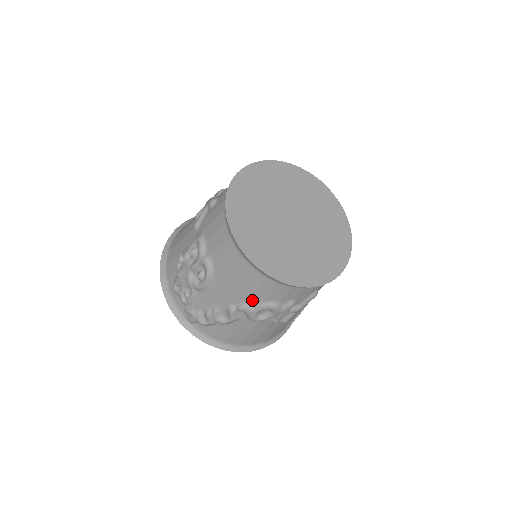
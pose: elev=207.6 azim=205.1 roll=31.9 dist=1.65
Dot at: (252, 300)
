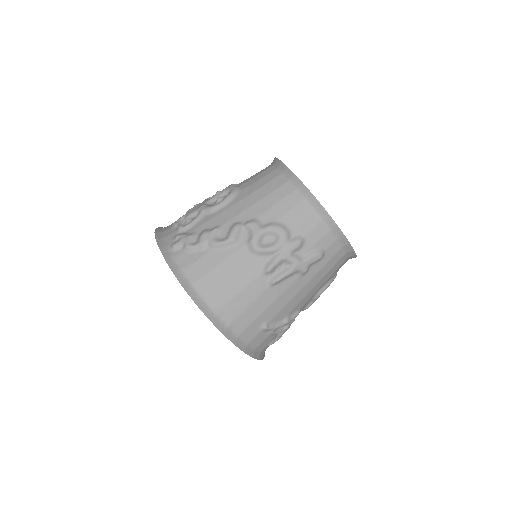
Dot at: (266, 217)
